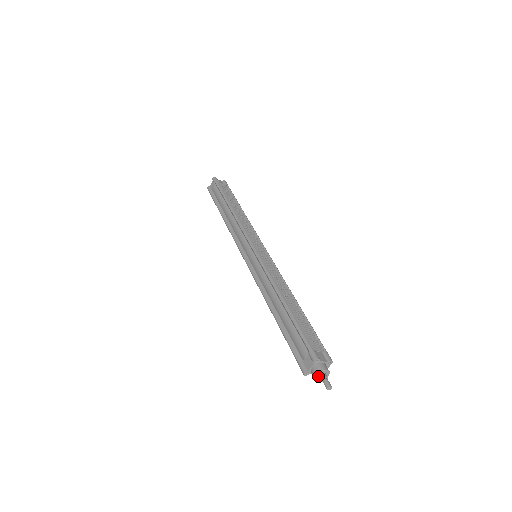
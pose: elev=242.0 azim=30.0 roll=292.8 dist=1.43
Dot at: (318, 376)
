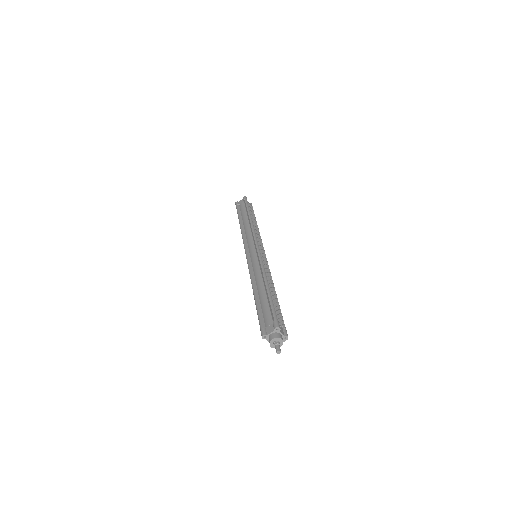
Dot at: (273, 341)
